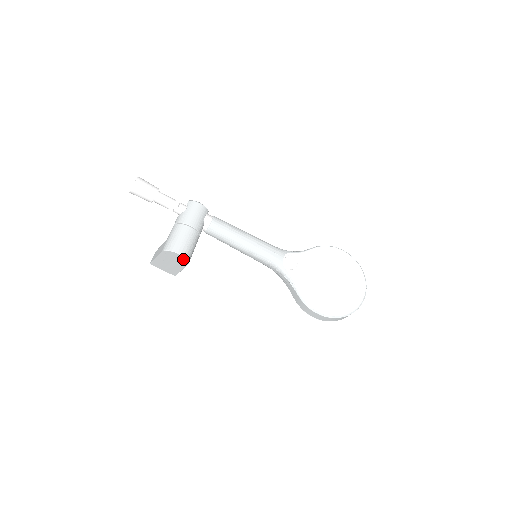
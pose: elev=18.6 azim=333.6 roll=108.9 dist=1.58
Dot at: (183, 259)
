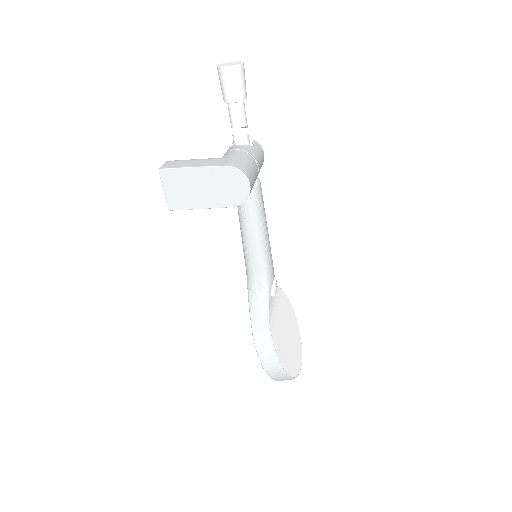
Dot at: (241, 196)
